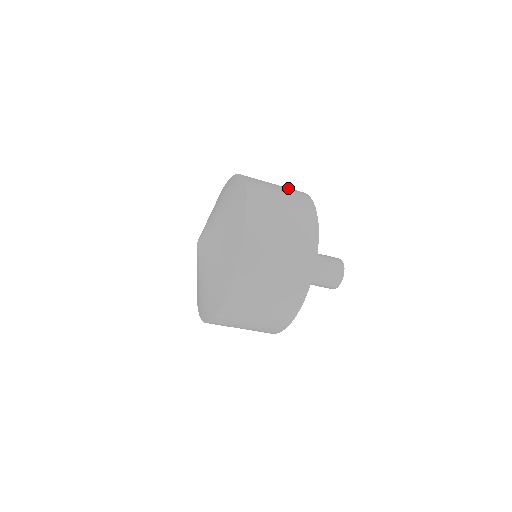
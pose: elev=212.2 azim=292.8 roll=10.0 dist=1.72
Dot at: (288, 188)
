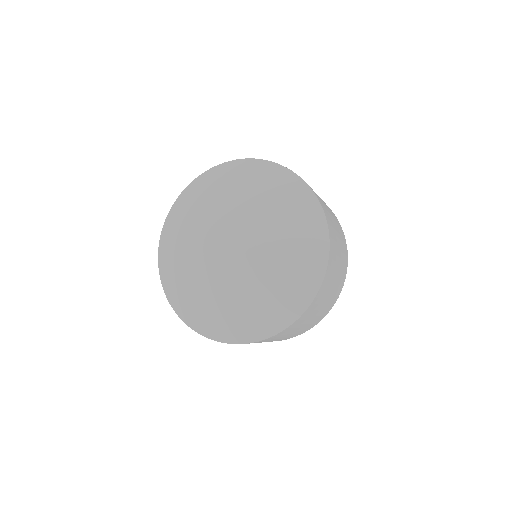
Dot at: occluded
